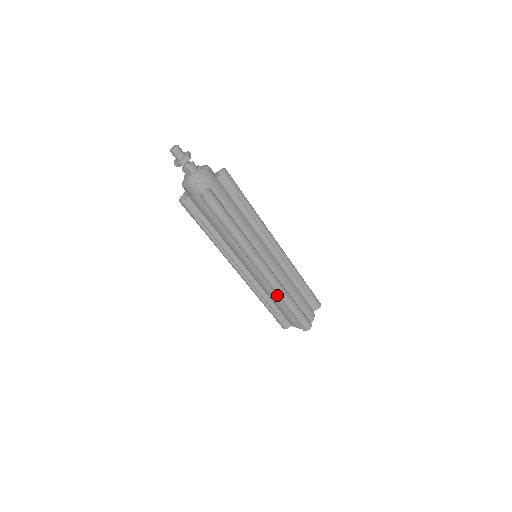
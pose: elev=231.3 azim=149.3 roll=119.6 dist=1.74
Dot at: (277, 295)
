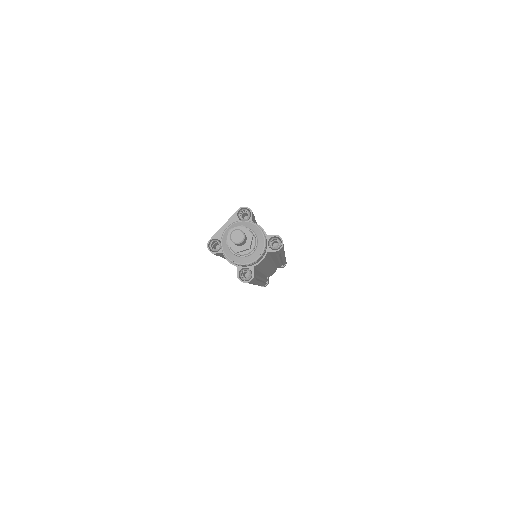
Dot at: occluded
